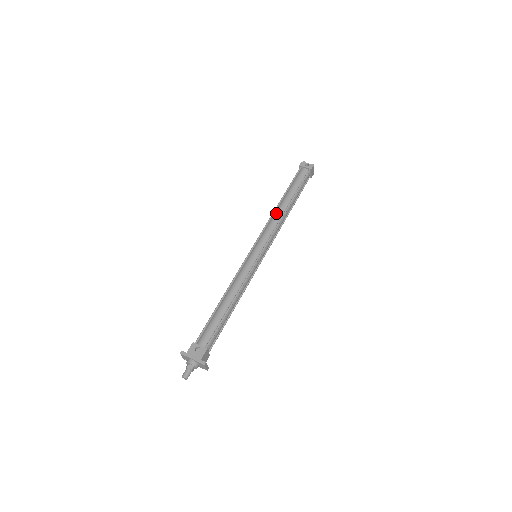
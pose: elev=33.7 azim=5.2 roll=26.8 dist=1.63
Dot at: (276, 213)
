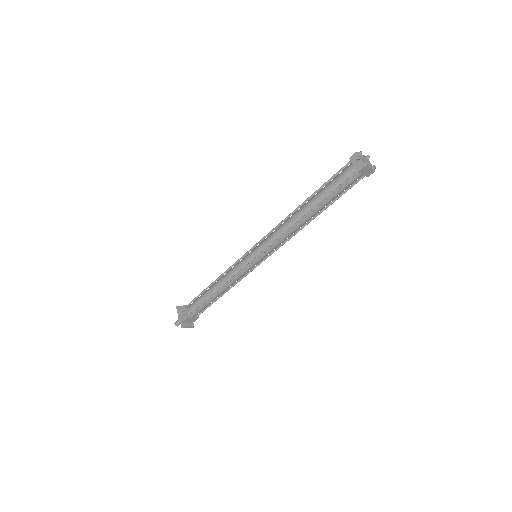
Dot at: (290, 218)
